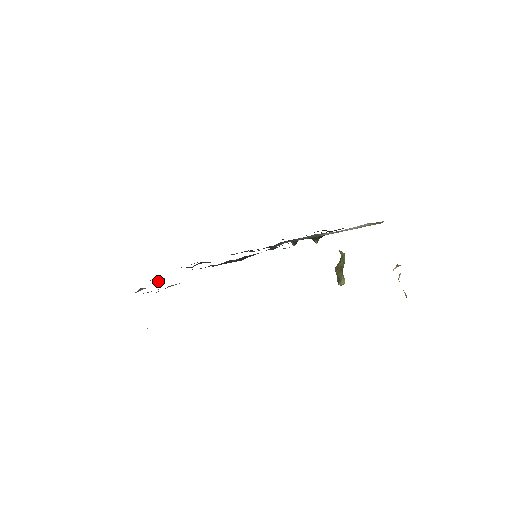
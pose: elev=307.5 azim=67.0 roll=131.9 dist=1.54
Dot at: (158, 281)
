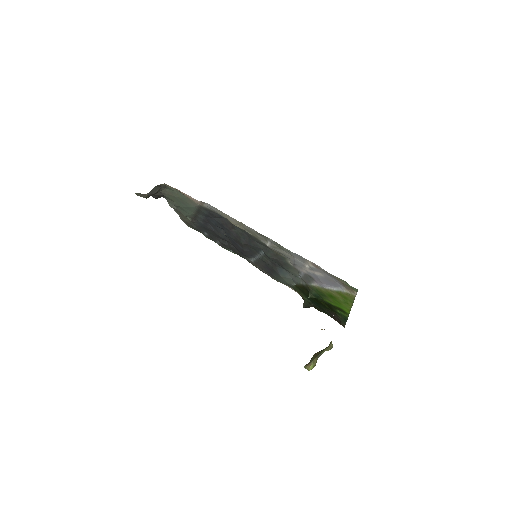
Dot at: (190, 219)
